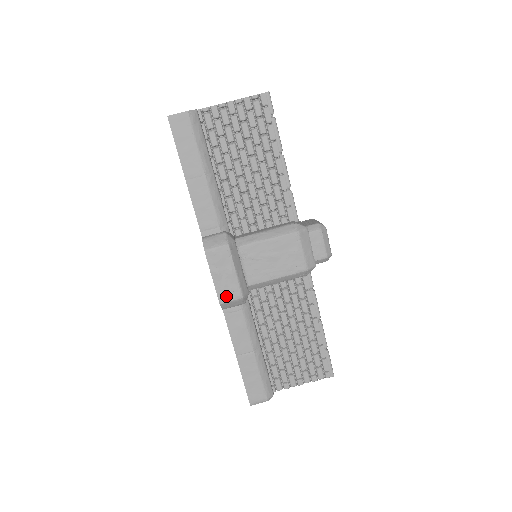
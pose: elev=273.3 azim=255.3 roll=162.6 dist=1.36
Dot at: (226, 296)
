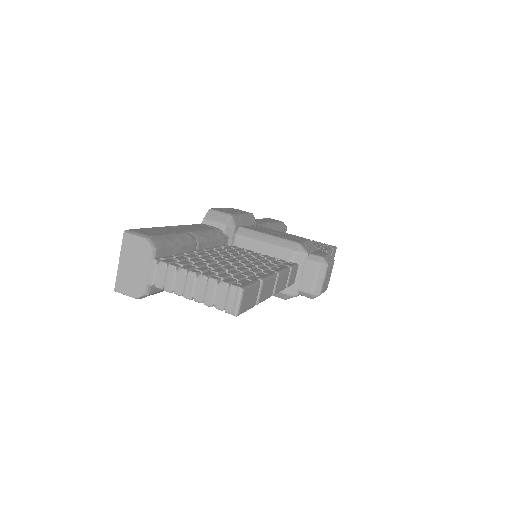
Dot at: (220, 210)
